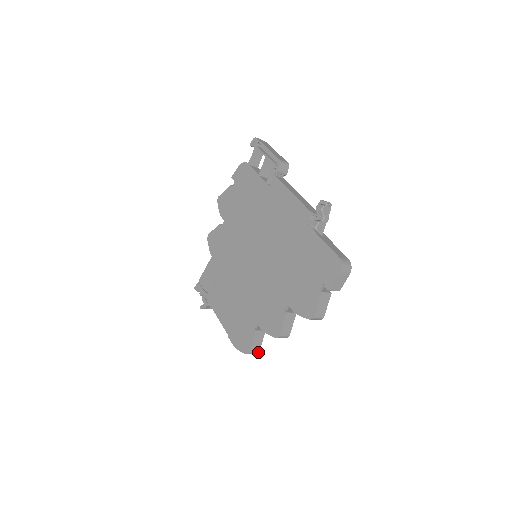
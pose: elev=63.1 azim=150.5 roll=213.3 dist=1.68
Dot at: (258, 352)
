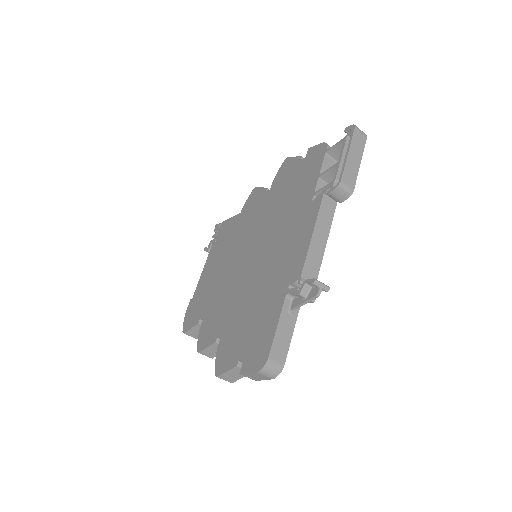
Dot at: (196, 338)
